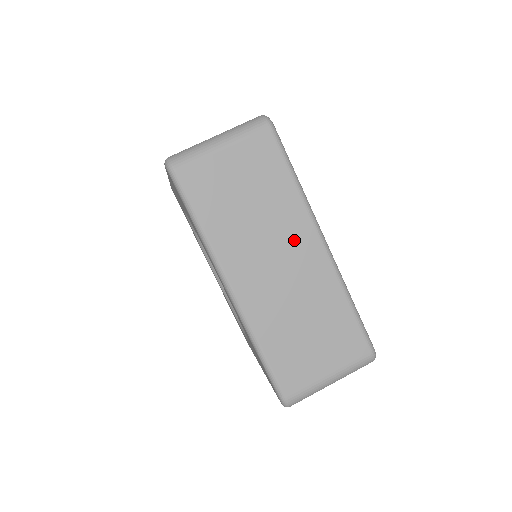
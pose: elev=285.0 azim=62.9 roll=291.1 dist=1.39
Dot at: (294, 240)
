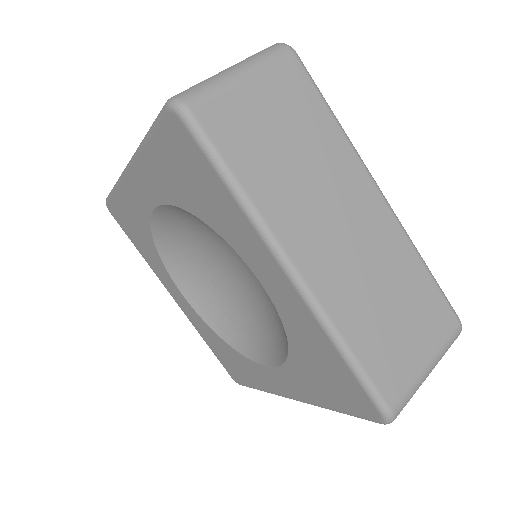
Dot at: (351, 194)
